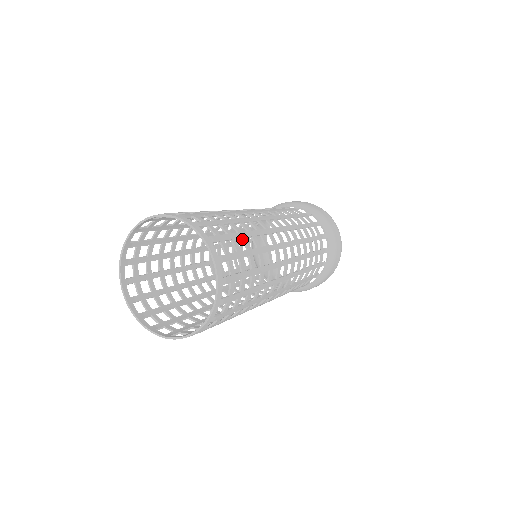
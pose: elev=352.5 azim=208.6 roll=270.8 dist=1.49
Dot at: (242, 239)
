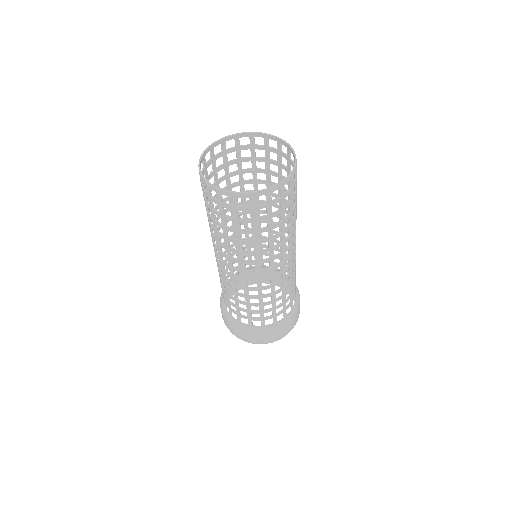
Dot at: occluded
